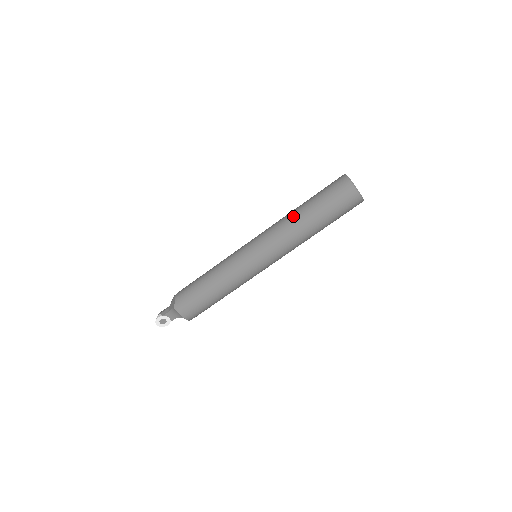
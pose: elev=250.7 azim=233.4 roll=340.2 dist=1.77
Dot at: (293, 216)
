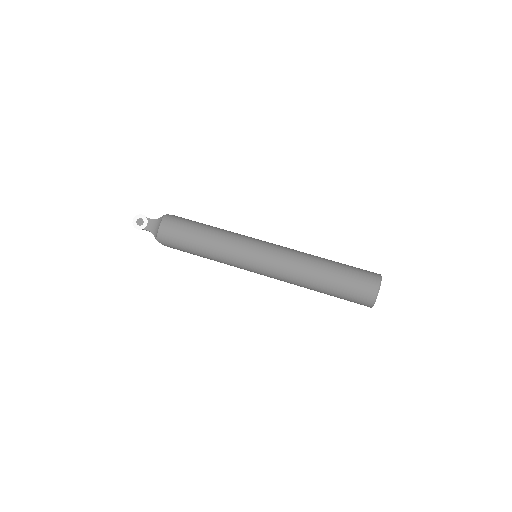
Dot at: occluded
